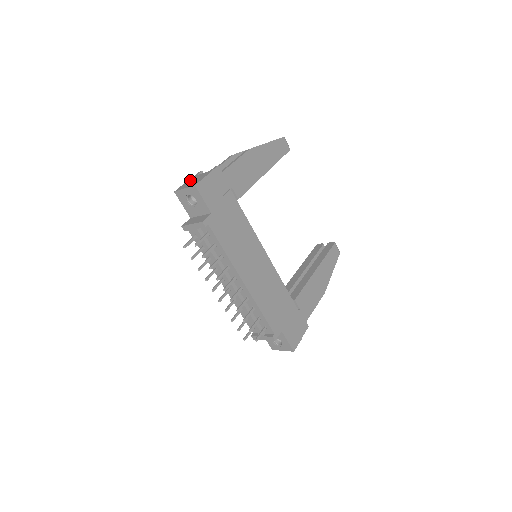
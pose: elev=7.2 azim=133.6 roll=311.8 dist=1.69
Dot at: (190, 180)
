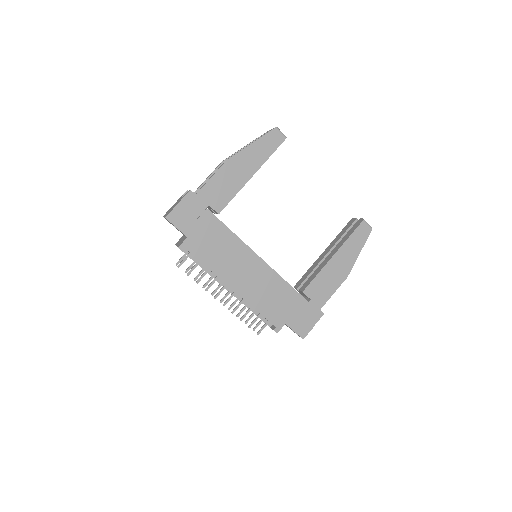
Dot at: (175, 203)
